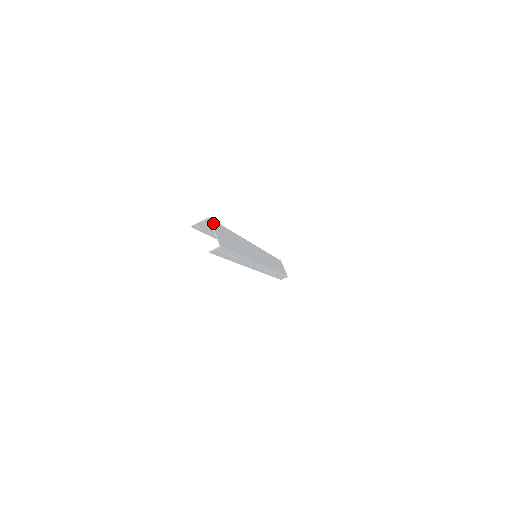
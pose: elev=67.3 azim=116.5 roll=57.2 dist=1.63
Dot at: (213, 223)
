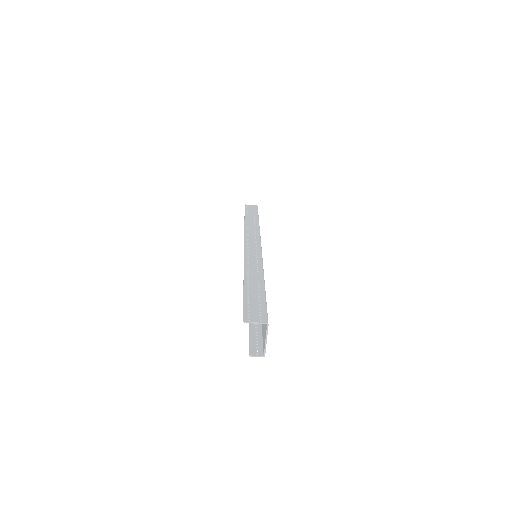
Dot at: (268, 325)
